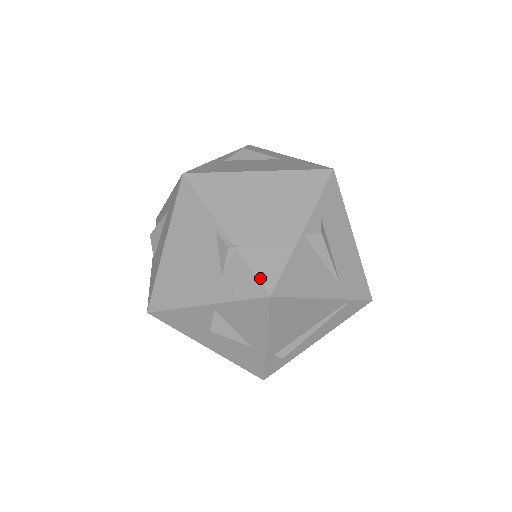
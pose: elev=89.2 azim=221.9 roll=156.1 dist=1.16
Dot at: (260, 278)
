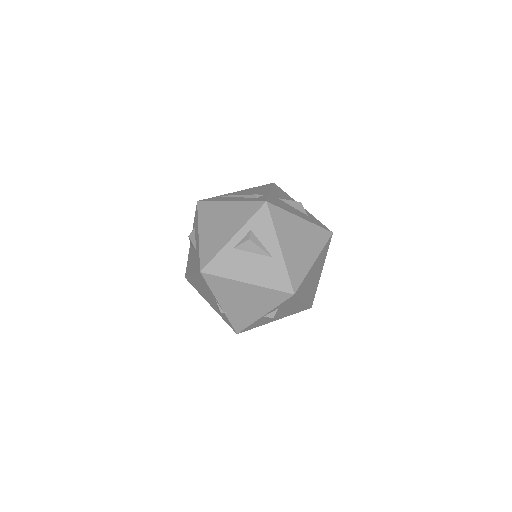
Dot at: (234, 327)
